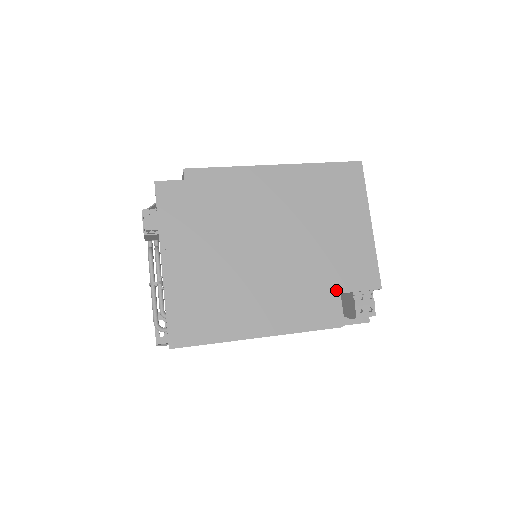
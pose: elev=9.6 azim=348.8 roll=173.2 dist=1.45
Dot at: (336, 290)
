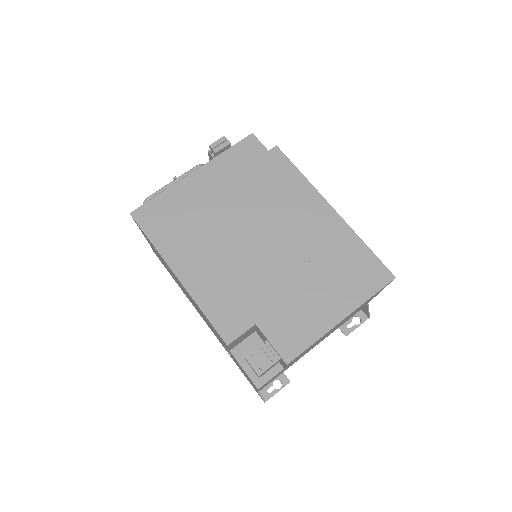
Dot at: (257, 320)
